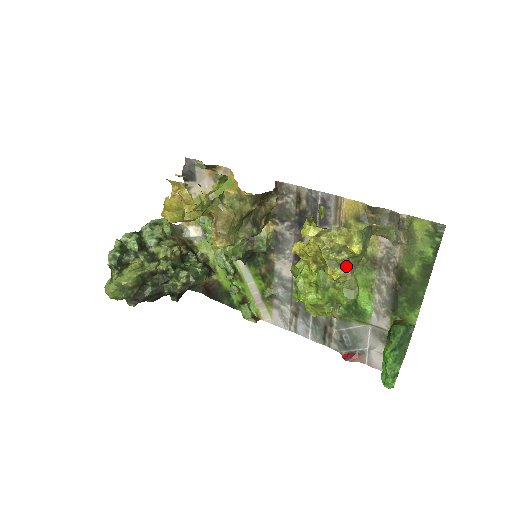
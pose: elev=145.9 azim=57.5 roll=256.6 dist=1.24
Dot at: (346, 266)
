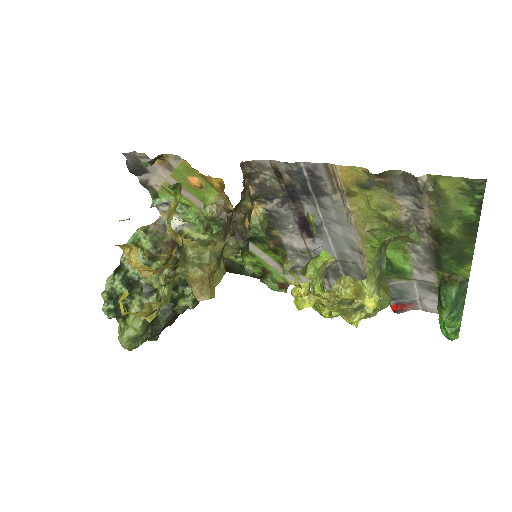
Dot at: (365, 307)
